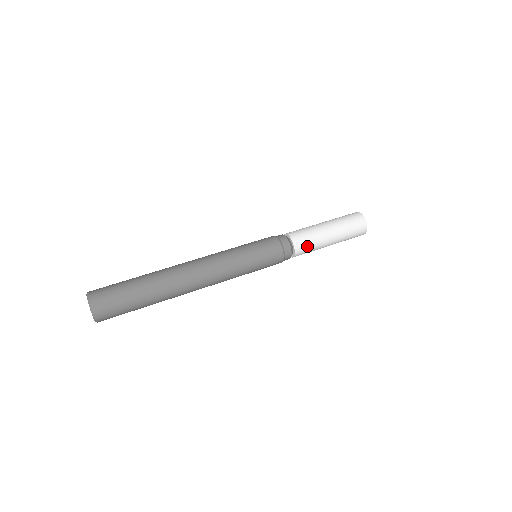
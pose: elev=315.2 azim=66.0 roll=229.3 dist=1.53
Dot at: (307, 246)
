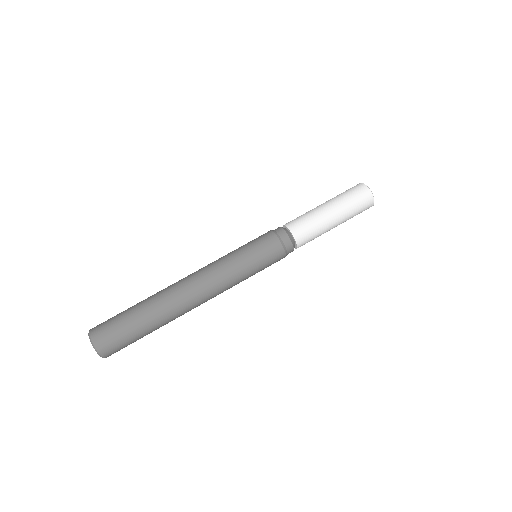
Dot at: occluded
